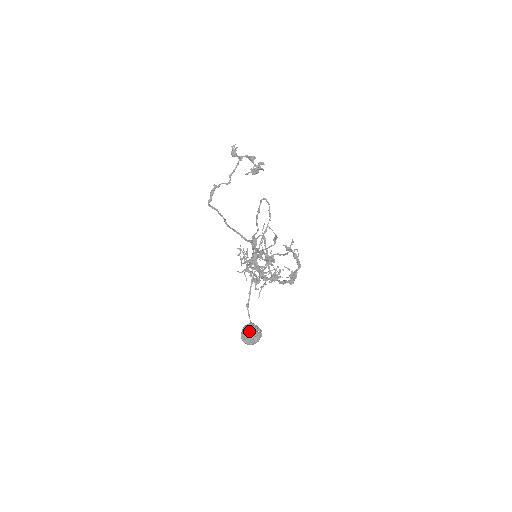
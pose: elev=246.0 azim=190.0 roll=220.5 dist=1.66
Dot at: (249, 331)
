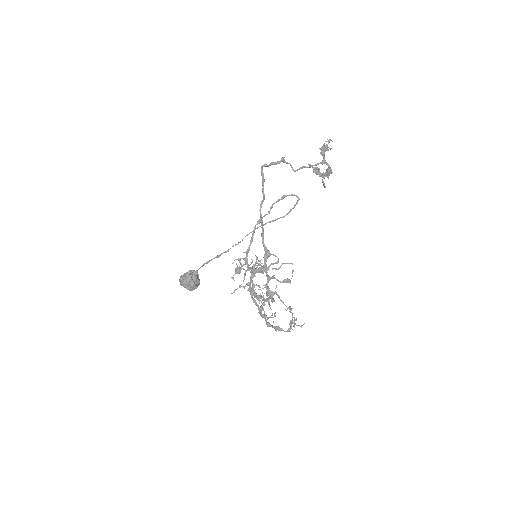
Dot at: (193, 283)
